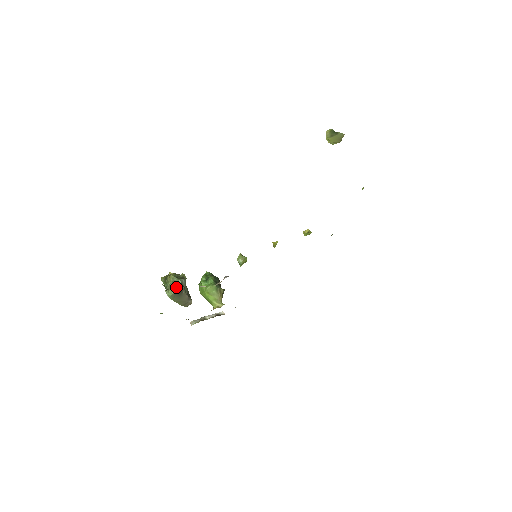
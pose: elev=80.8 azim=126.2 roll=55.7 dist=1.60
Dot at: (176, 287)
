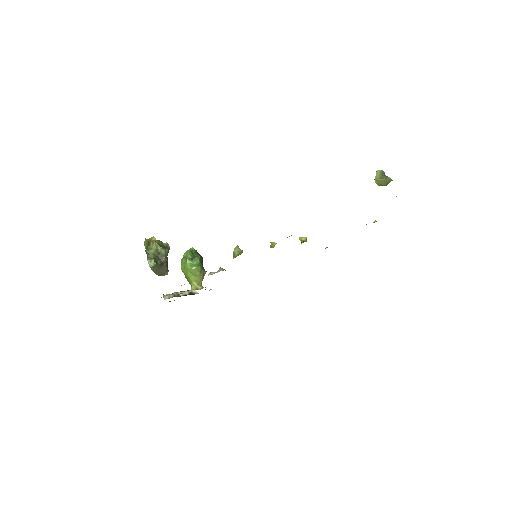
Dot at: (159, 257)
